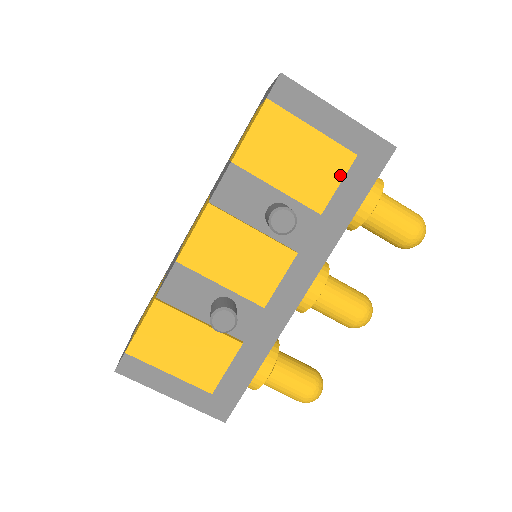
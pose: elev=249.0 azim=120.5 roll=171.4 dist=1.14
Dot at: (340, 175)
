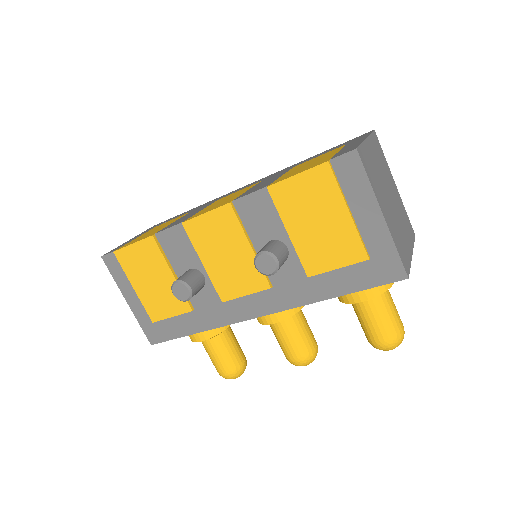
Dot at: (344, 262)
